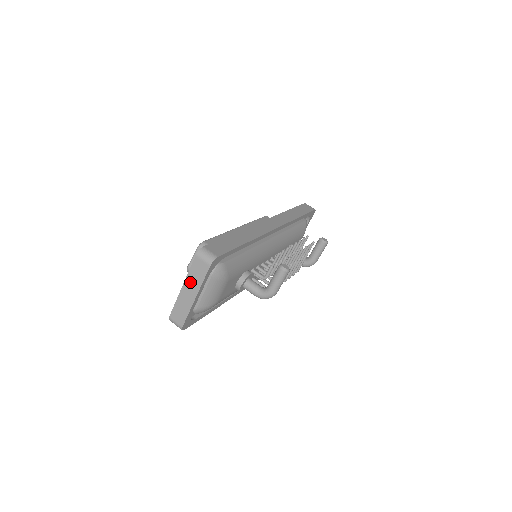
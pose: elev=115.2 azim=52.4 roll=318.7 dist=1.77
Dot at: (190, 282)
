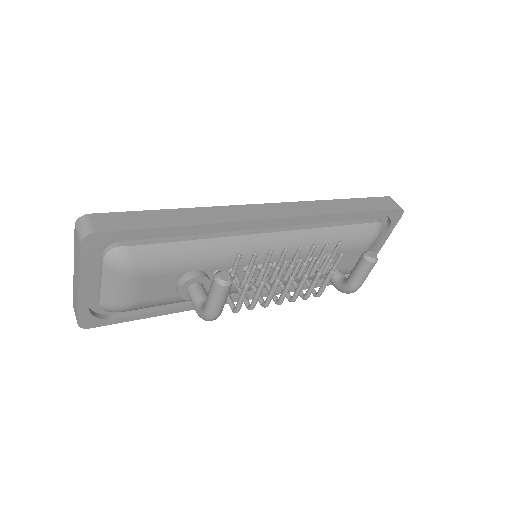
Dot at: (75, 263)
